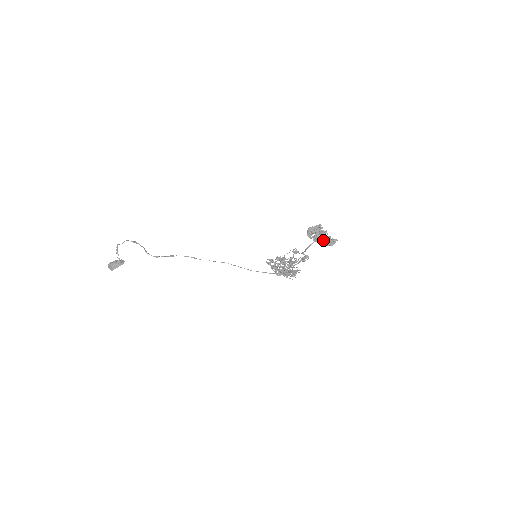
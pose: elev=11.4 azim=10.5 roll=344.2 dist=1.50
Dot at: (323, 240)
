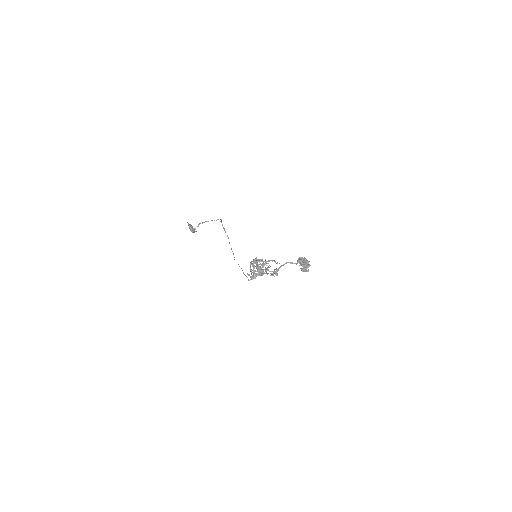
Dot at: (304, 259)
